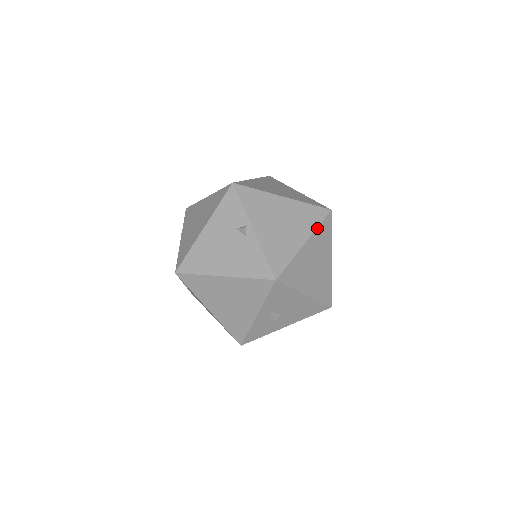
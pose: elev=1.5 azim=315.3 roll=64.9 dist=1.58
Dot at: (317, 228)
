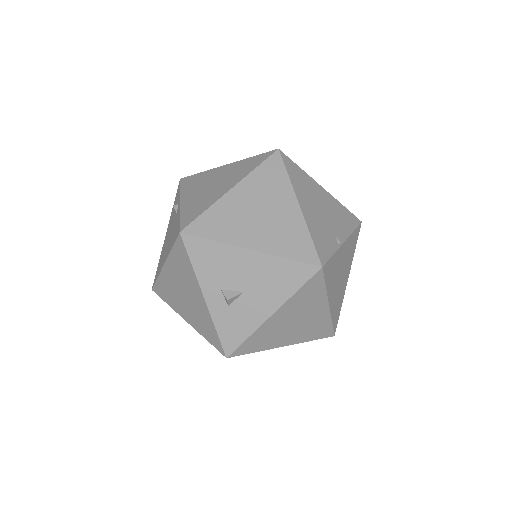
Dot at: (253, 171)
